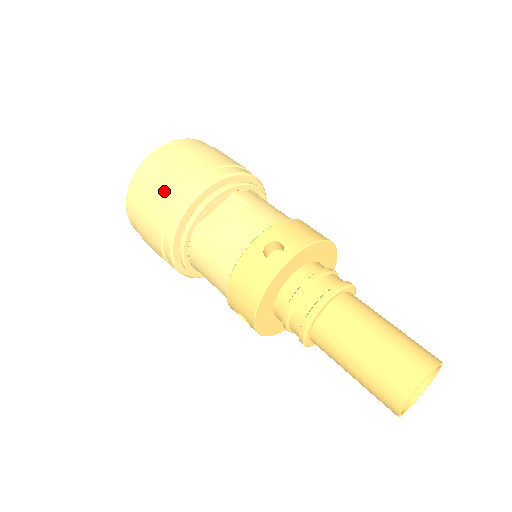
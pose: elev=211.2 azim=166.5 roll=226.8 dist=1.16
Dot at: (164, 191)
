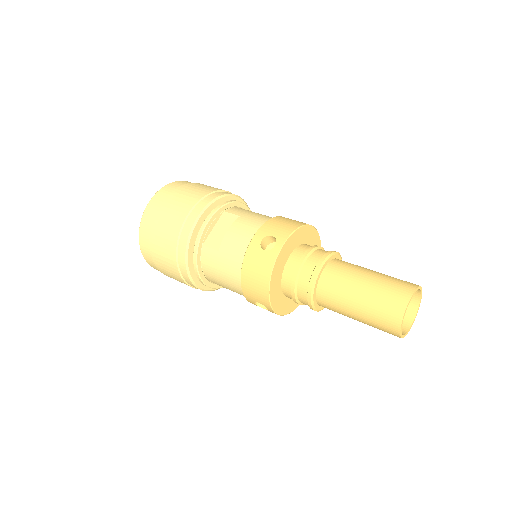
Dot at: (169, 226)
